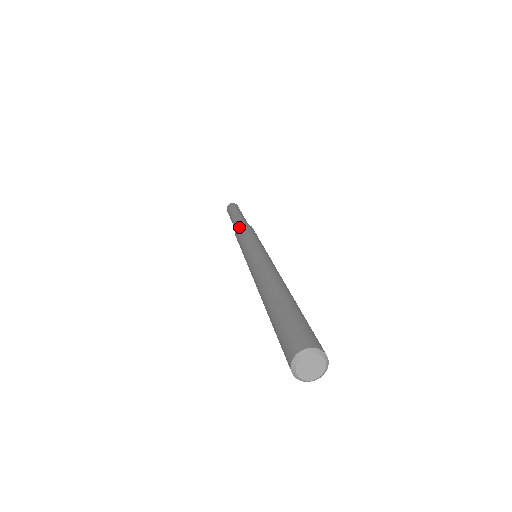
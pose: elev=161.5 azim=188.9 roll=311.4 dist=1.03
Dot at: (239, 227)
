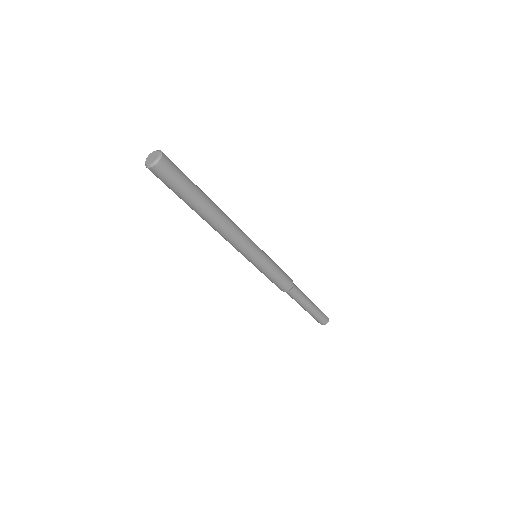
Dot at: occluded
